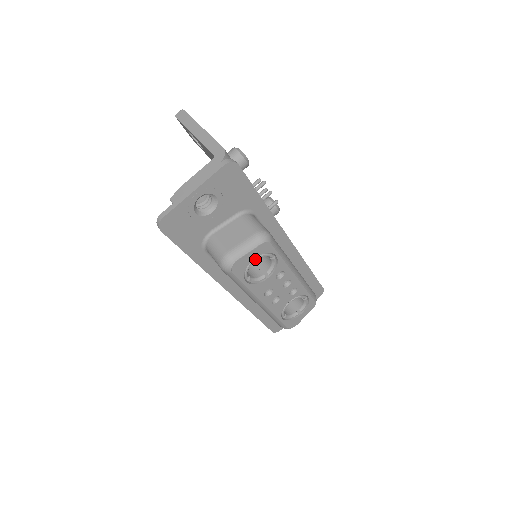
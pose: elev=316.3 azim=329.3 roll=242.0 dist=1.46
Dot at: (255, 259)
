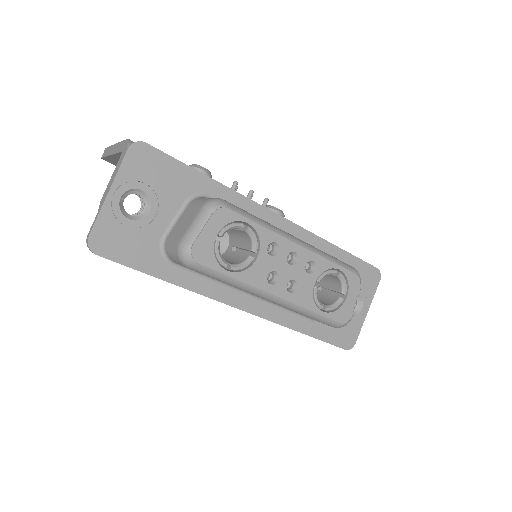
Dot at: (219, 236)
